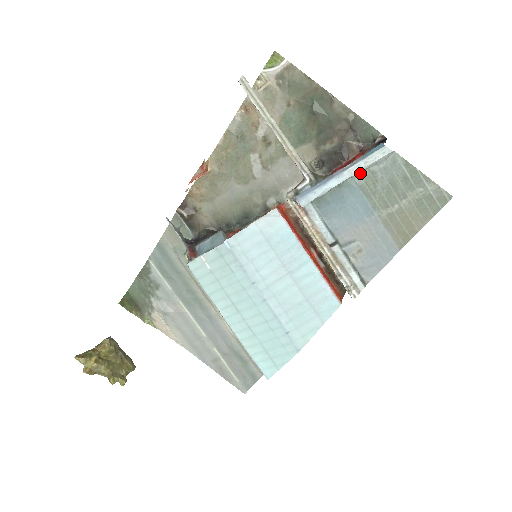
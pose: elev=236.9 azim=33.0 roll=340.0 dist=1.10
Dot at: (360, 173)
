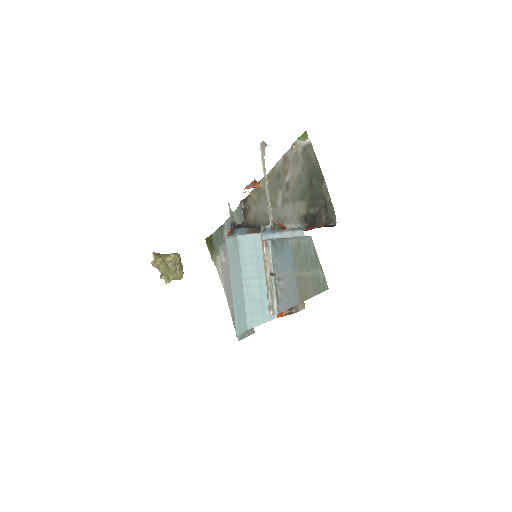
Dot at: (294, 239)
